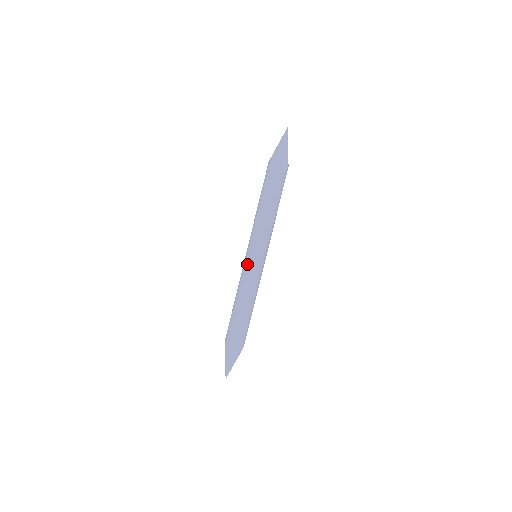
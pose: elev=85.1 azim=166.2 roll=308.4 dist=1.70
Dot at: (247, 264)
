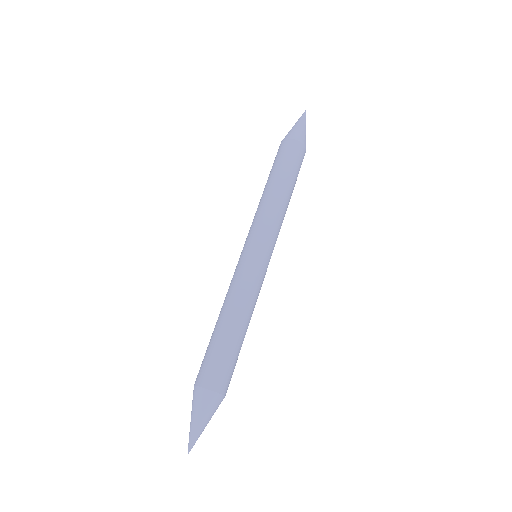
Dot at: (241, 261)
